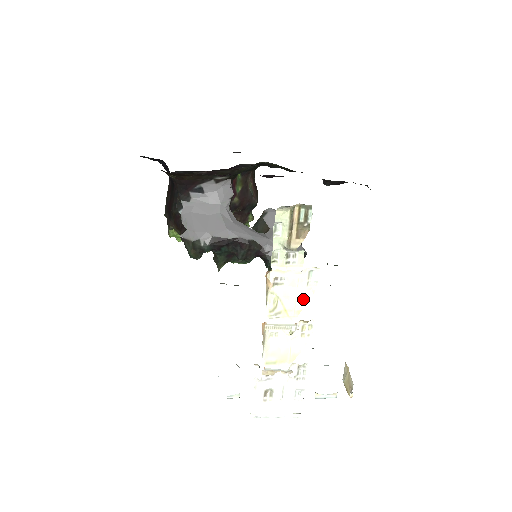
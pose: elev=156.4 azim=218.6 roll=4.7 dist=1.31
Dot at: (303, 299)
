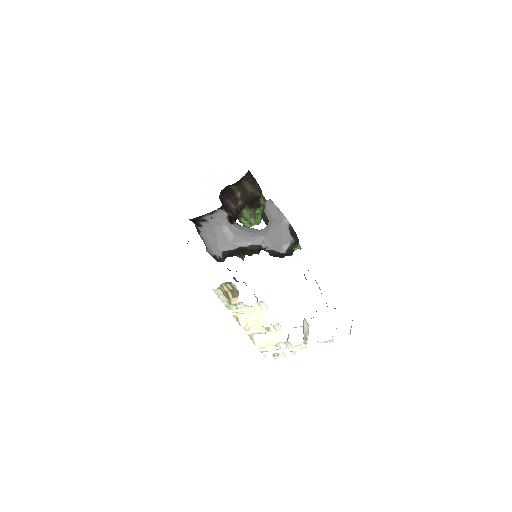
Dot at: (262, 317)
